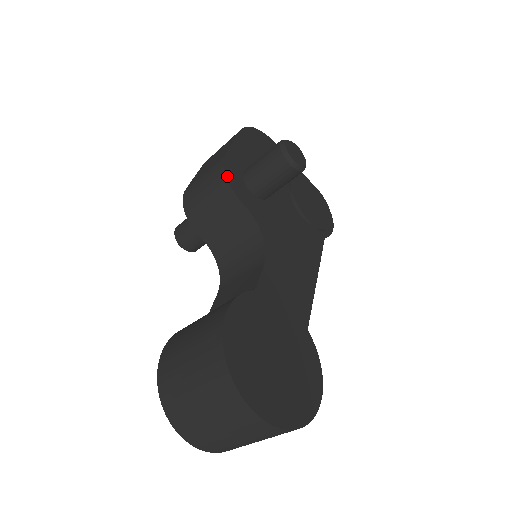
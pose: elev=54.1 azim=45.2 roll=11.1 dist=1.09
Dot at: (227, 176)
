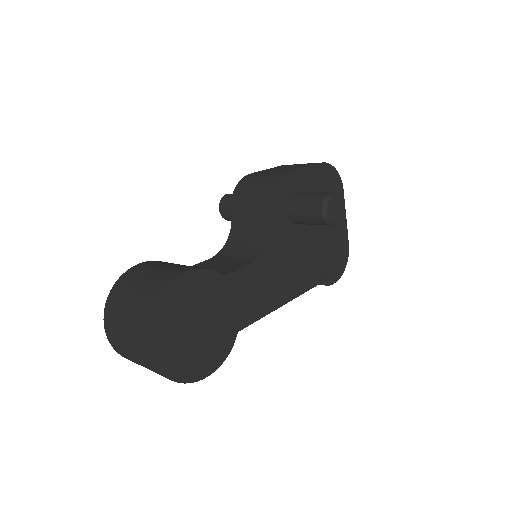
Dot at: (276, 187)
